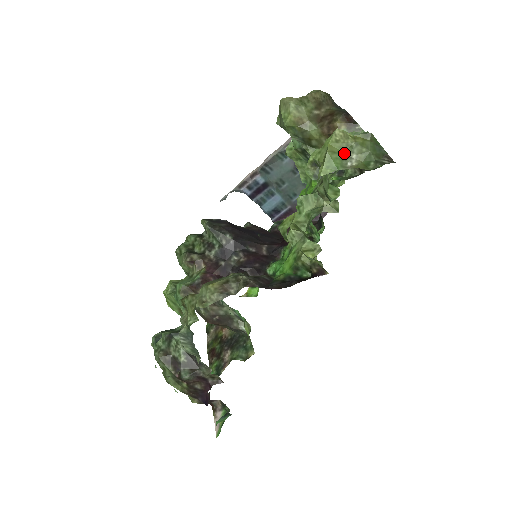
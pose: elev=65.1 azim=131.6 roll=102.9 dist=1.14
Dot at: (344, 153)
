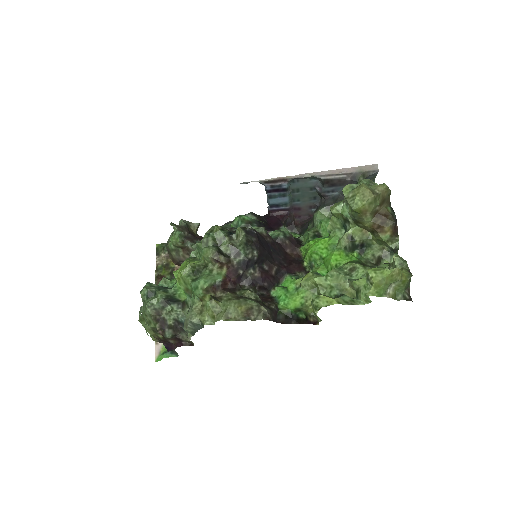
Dot at: (390, 283)
